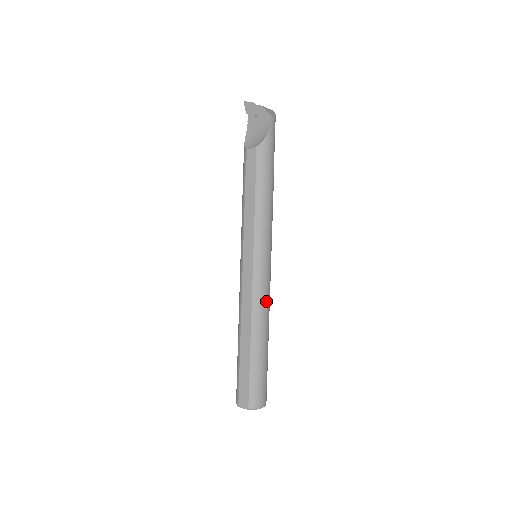
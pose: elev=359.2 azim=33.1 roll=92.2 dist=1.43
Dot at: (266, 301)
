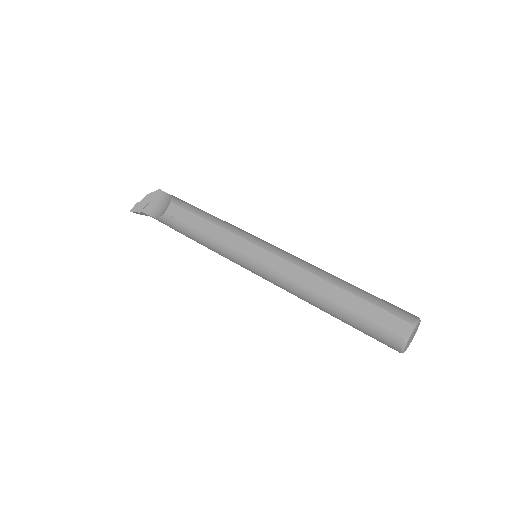
Dot at: (304, 261)
